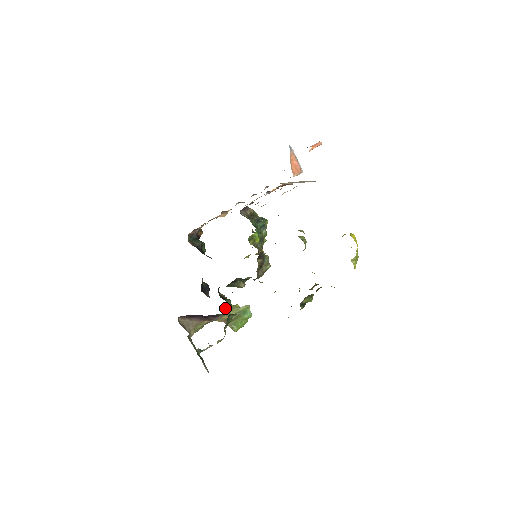
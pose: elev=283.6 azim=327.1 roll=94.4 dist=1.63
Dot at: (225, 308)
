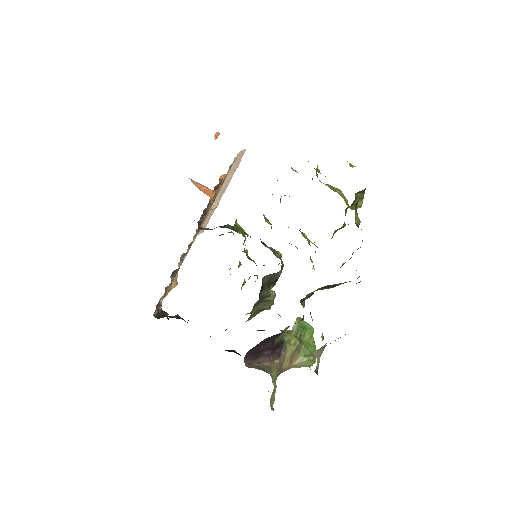
Dot at: occluded
